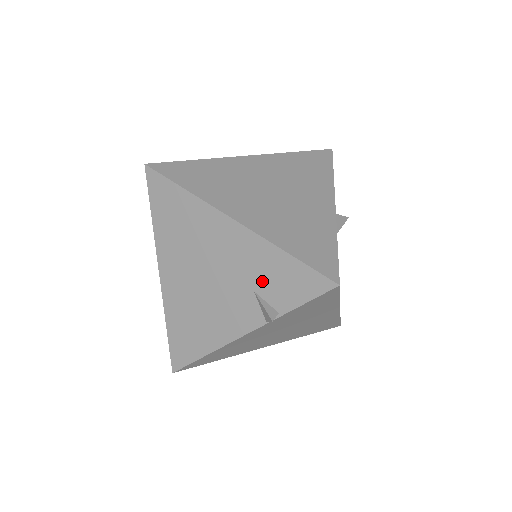
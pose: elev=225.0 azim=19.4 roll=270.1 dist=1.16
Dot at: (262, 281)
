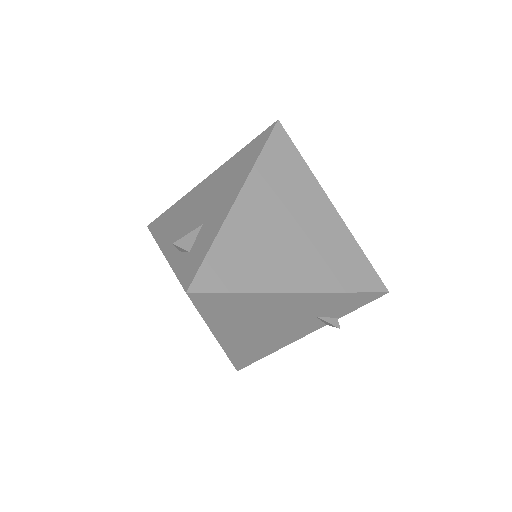
Dot at: (324, 311)
